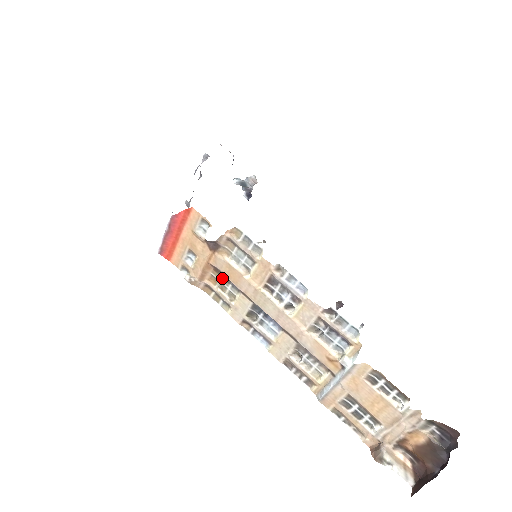
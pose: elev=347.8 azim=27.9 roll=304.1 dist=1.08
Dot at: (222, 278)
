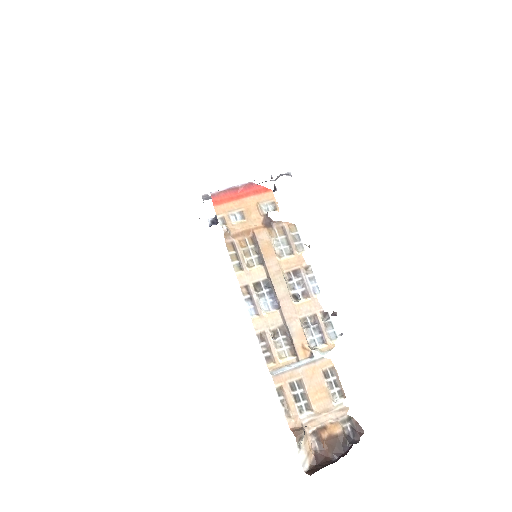
Dot at: (254, 247)
